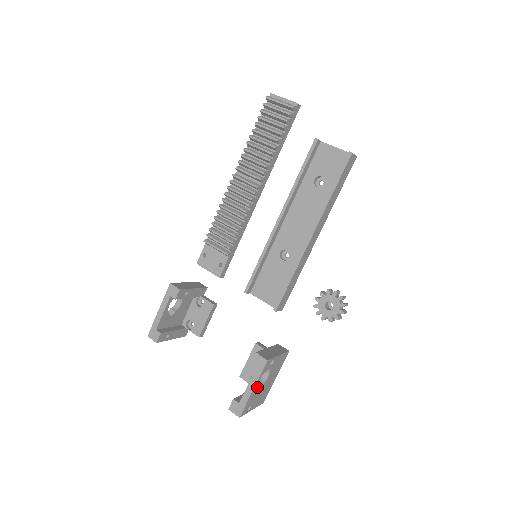
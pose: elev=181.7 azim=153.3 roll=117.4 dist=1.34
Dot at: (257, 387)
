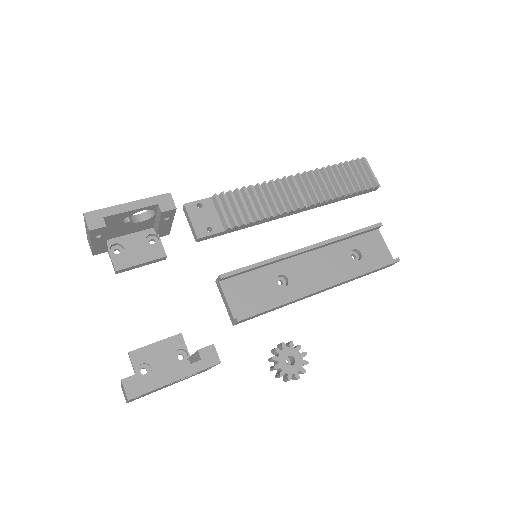
Dot at: (175, 381)
